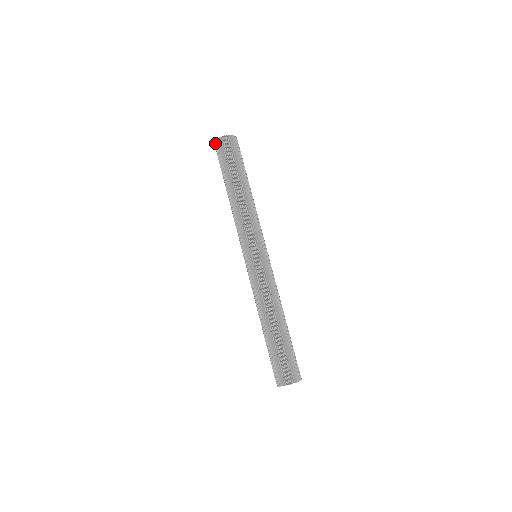
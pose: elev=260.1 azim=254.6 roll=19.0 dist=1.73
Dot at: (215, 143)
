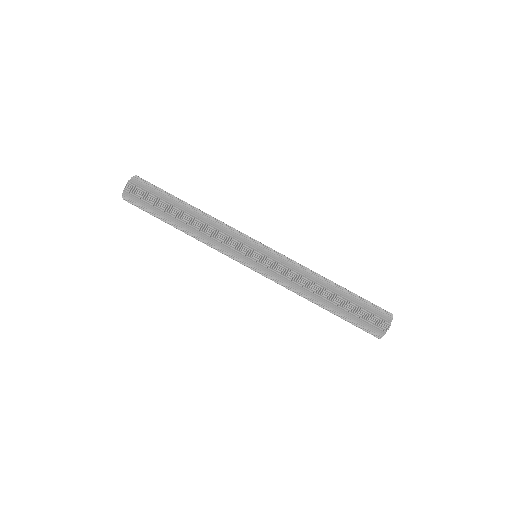
Dot at: occluded
